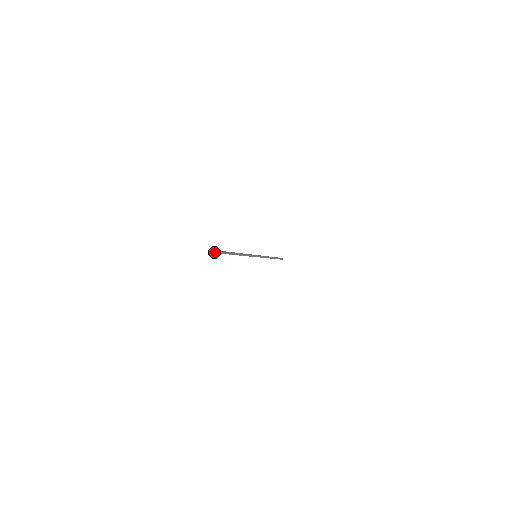
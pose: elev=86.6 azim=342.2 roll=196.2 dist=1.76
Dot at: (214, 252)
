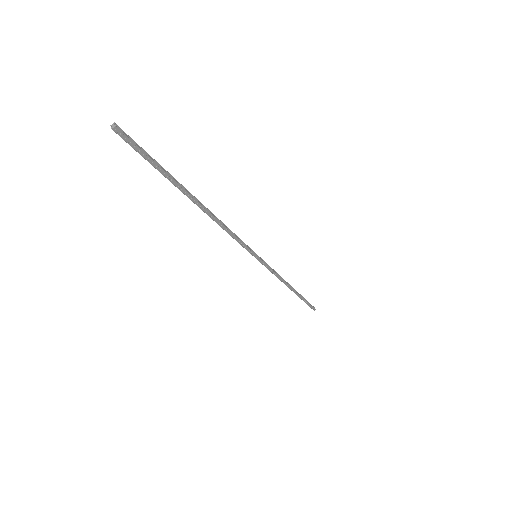
Dot at: (128, 138)
